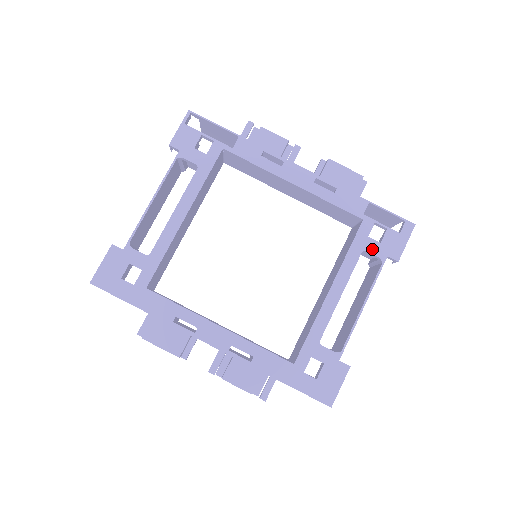
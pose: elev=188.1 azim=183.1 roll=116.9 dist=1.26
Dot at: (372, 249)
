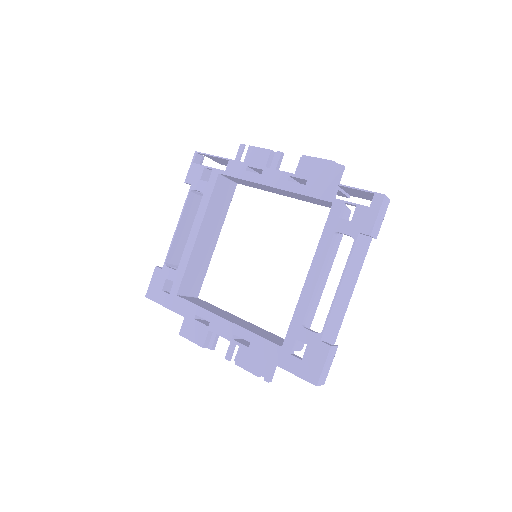
Dot at: (343, 229)
